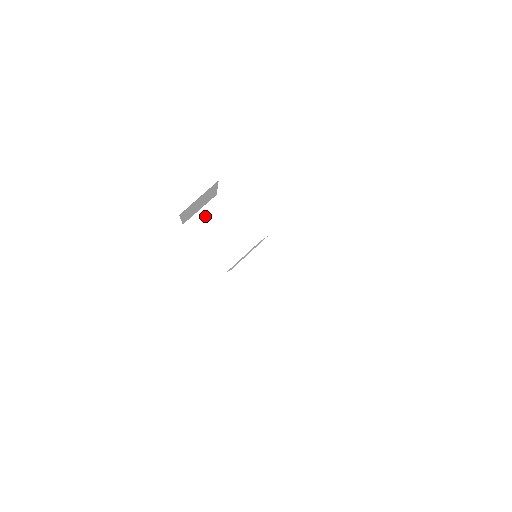
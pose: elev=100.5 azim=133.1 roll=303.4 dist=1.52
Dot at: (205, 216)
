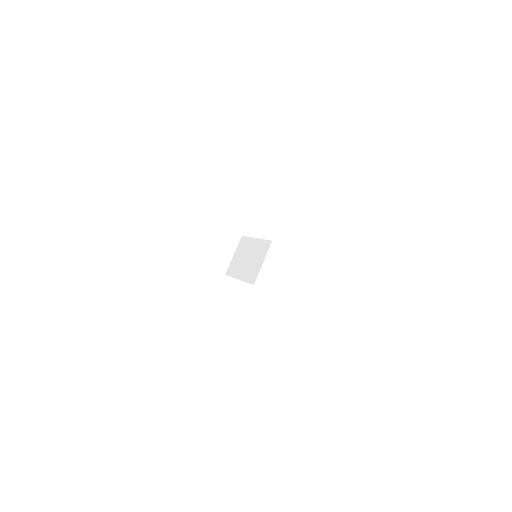
Dot at: (188, 234)
